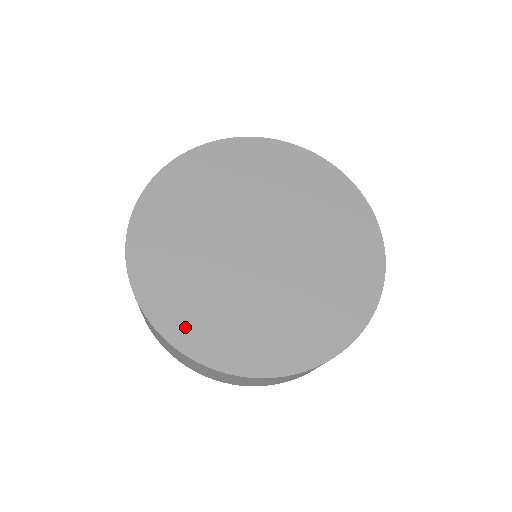
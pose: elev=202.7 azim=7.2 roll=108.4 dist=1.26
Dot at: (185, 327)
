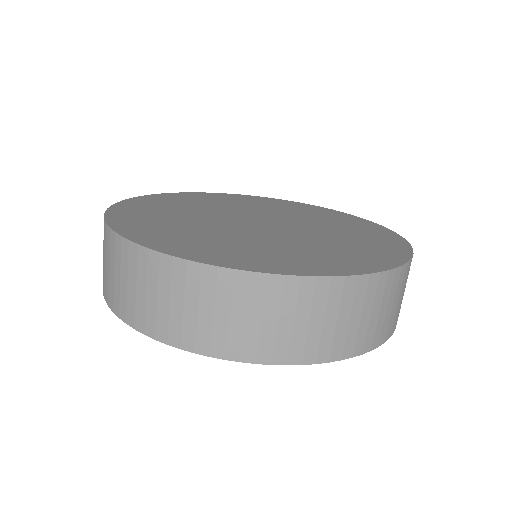
Dot at: (271, 263)
